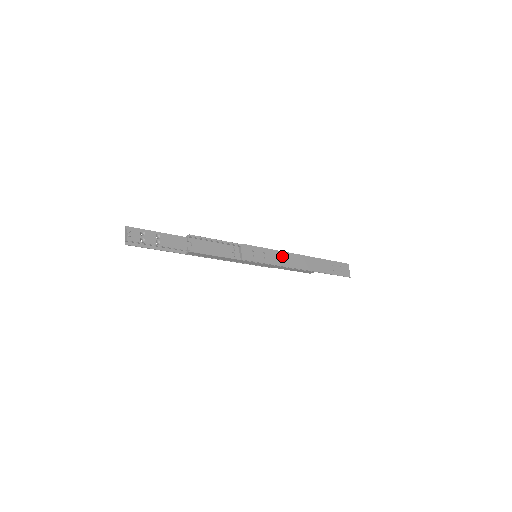
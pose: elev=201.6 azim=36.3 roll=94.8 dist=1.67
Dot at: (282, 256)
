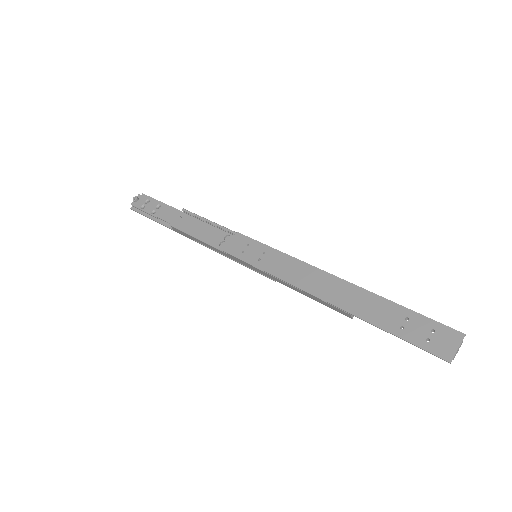
Dot at: (294, 266)
